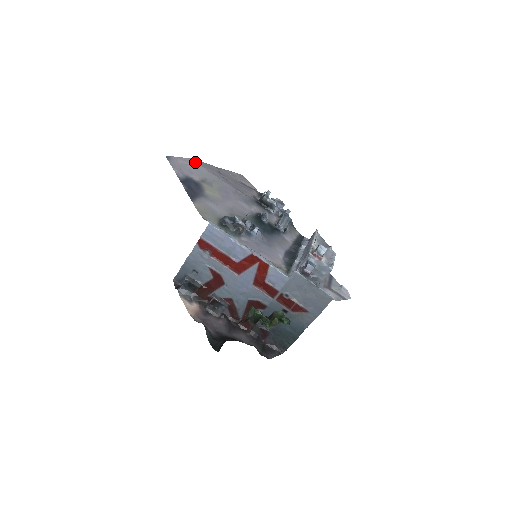
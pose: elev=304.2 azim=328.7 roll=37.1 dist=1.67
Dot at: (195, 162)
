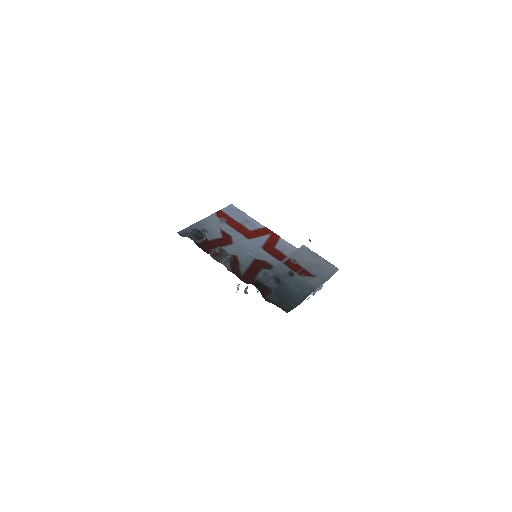
Dot at: occluded
